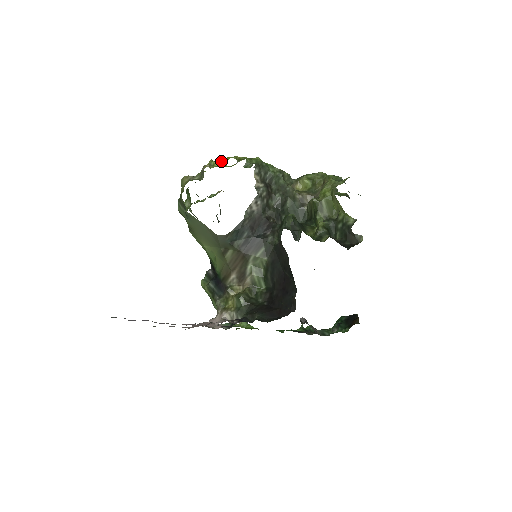
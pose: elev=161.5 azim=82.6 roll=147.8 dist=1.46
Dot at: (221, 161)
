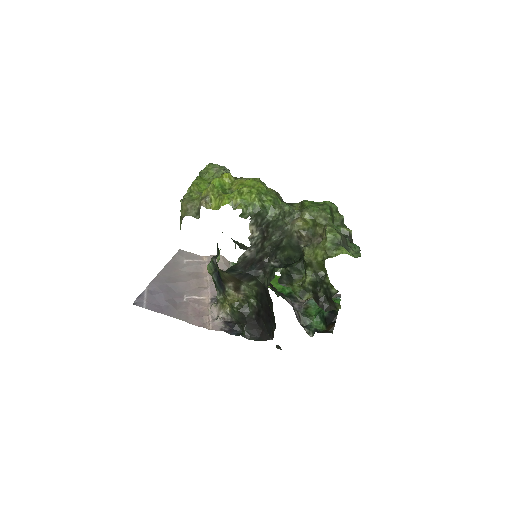
Dot at: (218, 199)
